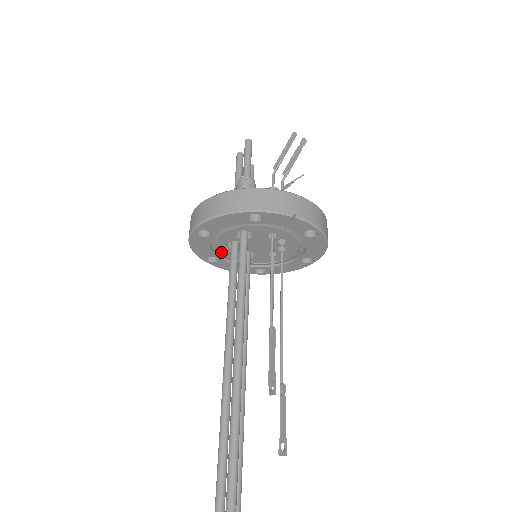
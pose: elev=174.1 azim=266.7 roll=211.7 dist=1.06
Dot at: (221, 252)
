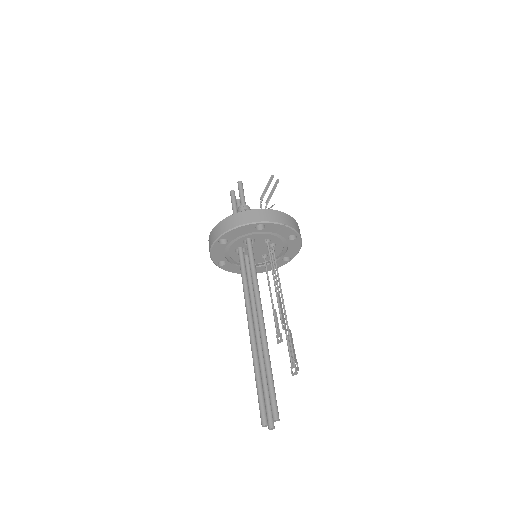
Dot at: (230, 257)
